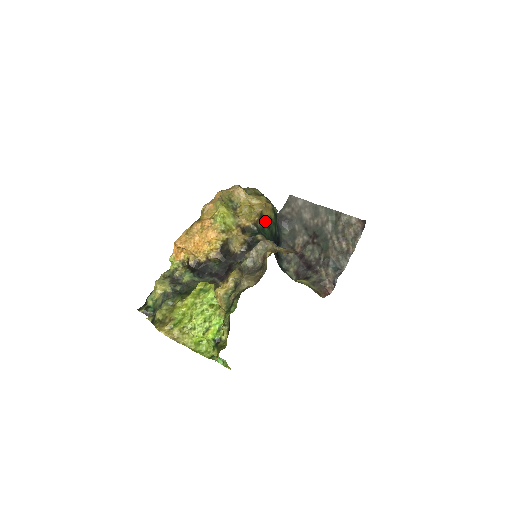
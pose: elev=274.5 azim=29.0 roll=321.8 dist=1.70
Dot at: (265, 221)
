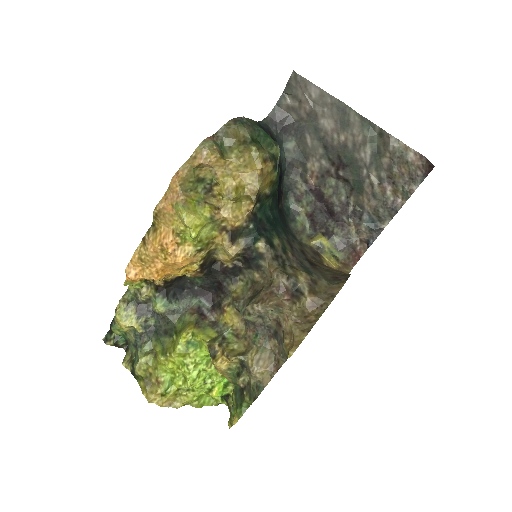
Dot at: (263, 195)
